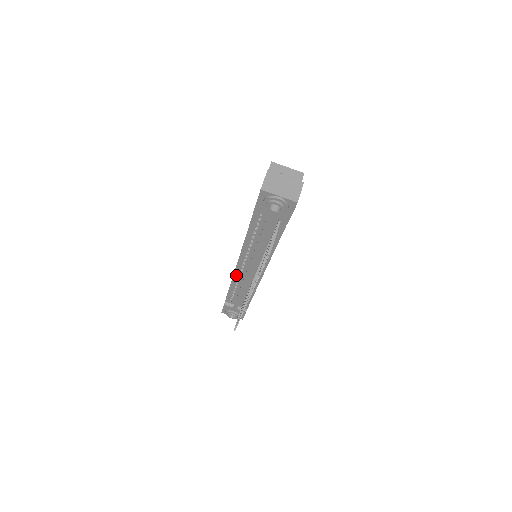
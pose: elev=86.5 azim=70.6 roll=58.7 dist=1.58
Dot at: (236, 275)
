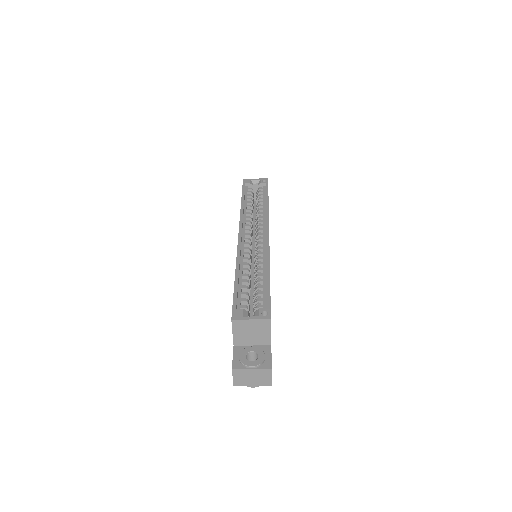
Dot at: occluded
